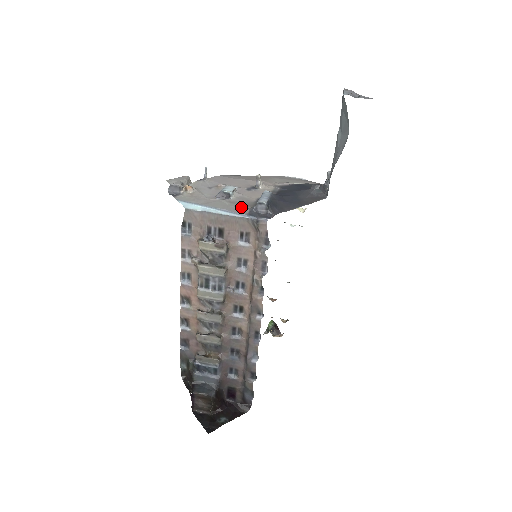
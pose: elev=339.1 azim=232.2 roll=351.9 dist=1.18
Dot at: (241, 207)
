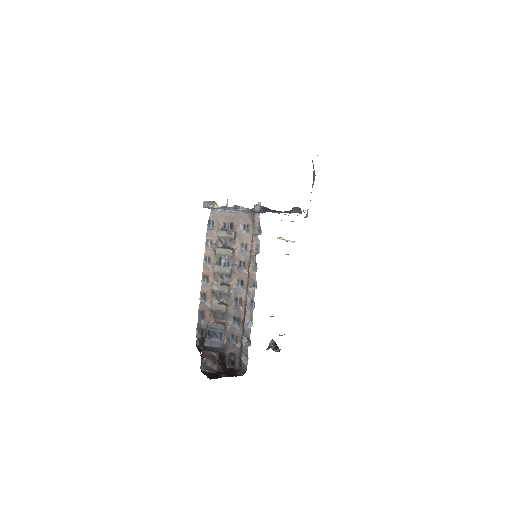
Dot at: (245, 211)
